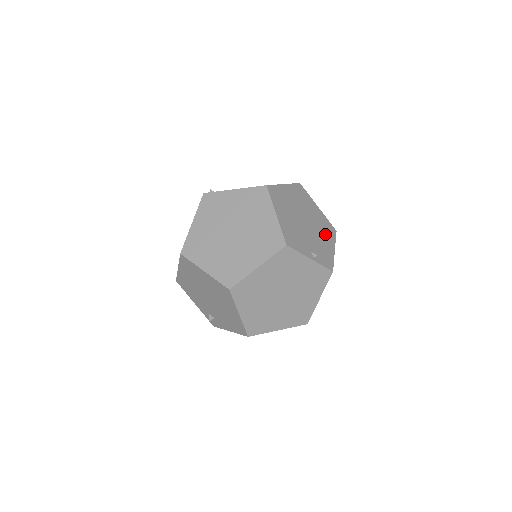
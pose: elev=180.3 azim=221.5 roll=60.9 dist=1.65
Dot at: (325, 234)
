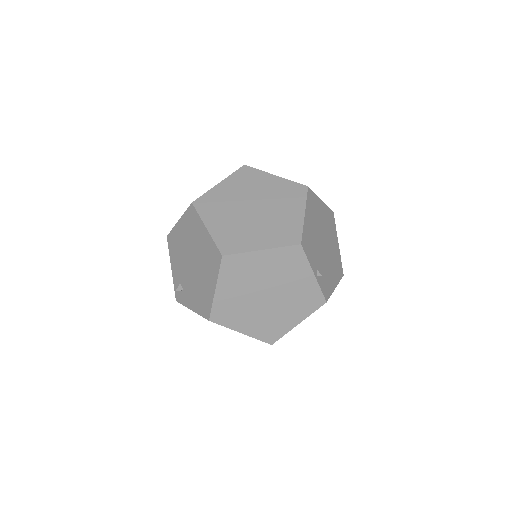
Dot at: (334, 268)
